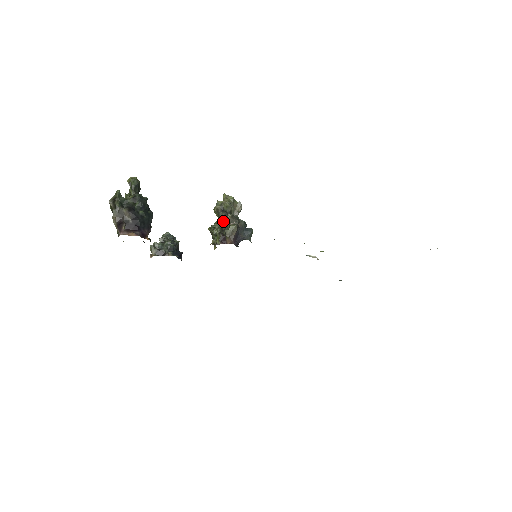
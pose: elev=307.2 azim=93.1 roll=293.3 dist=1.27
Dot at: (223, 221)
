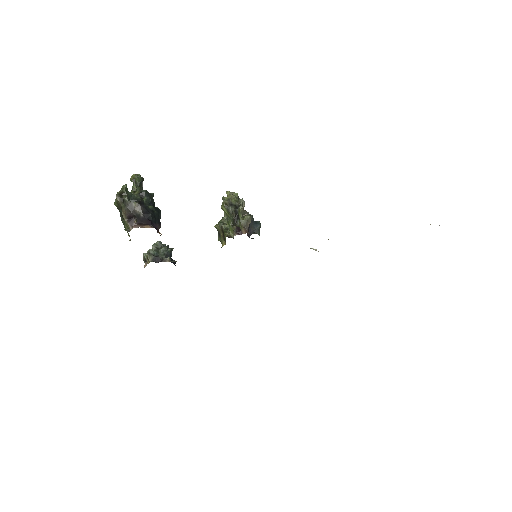
Dot at: (233, 215)
